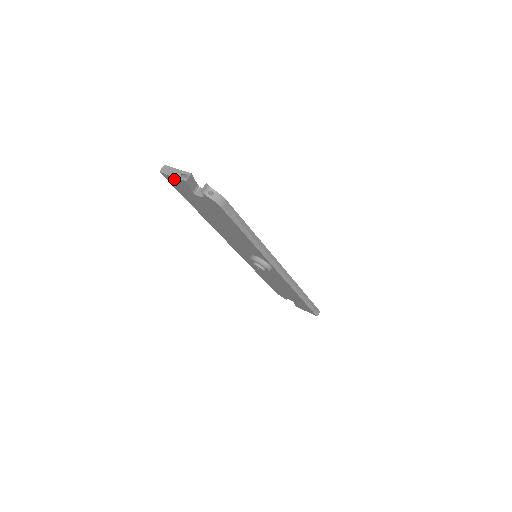
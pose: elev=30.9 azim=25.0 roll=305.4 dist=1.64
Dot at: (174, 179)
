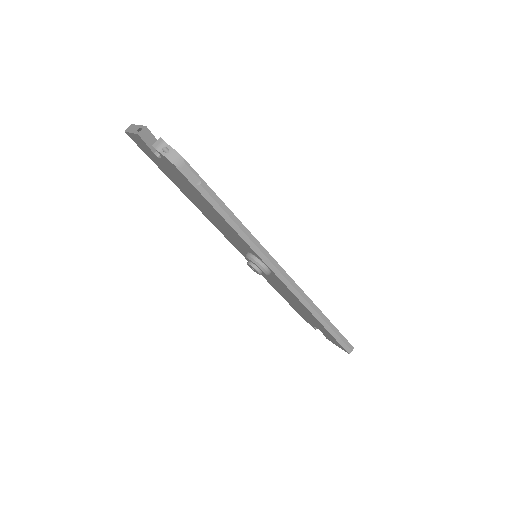
Dot at: (135, 137)
